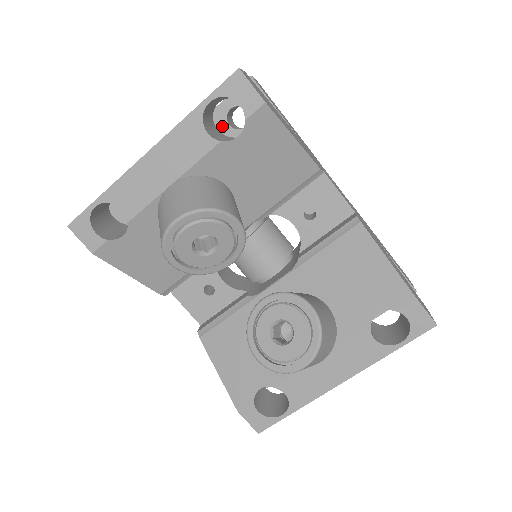
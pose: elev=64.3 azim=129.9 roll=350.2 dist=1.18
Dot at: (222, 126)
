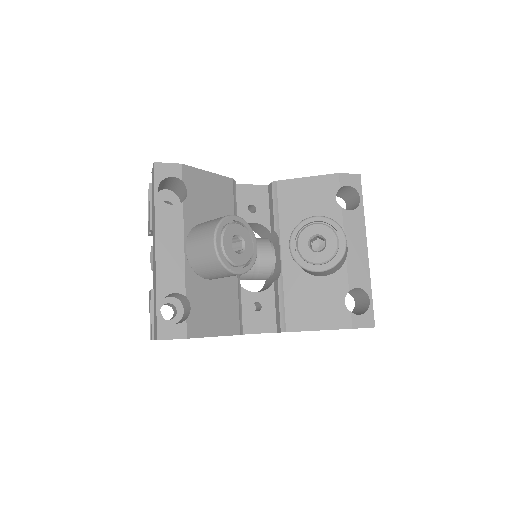
Dot at: occluded
